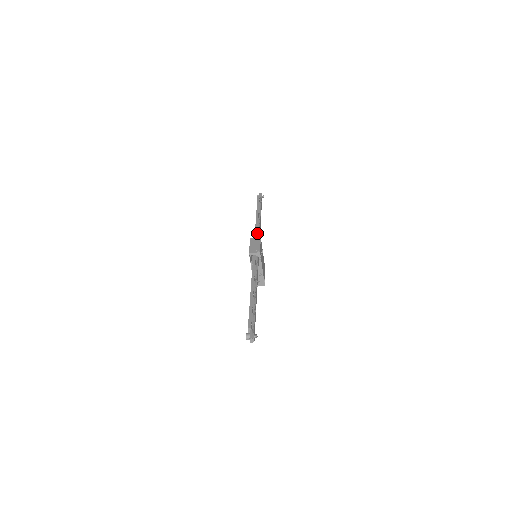
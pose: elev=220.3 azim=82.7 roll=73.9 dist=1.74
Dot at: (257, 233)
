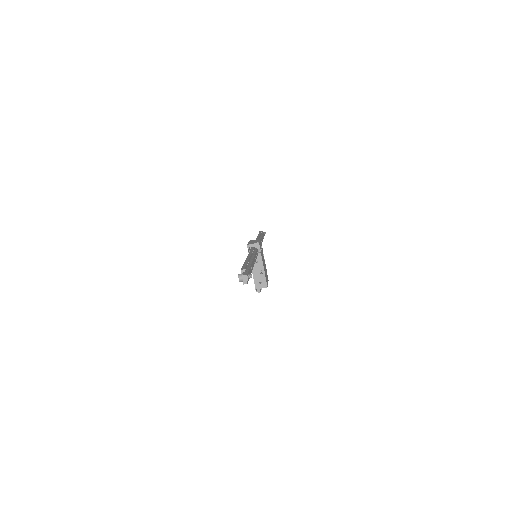
Dot at: occluded
